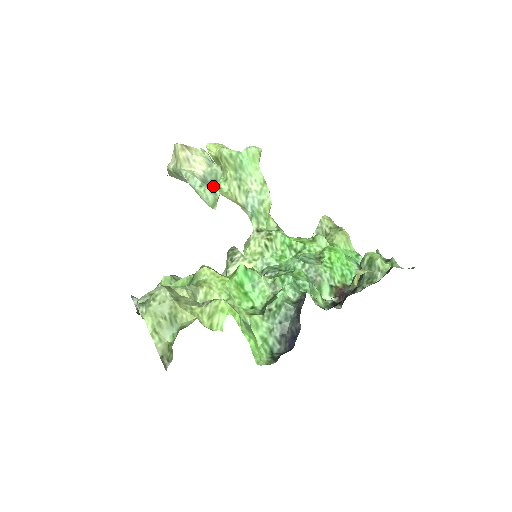
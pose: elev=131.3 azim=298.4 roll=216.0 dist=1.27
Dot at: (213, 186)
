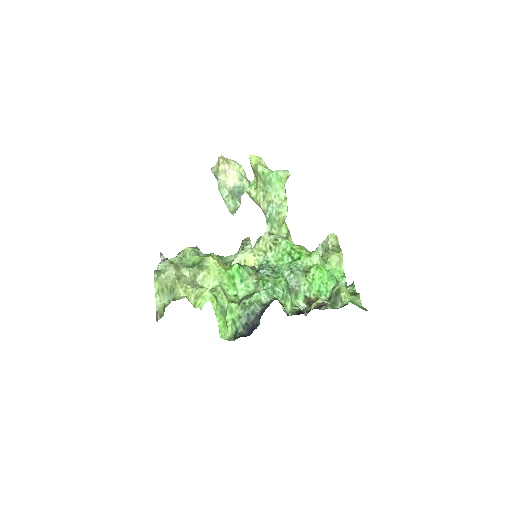
Dot at: (238, 196)
